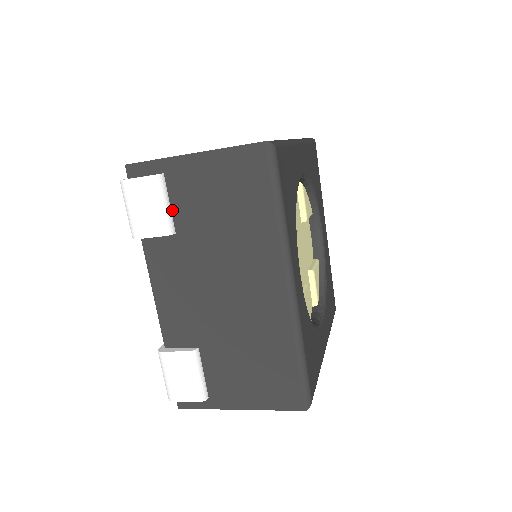
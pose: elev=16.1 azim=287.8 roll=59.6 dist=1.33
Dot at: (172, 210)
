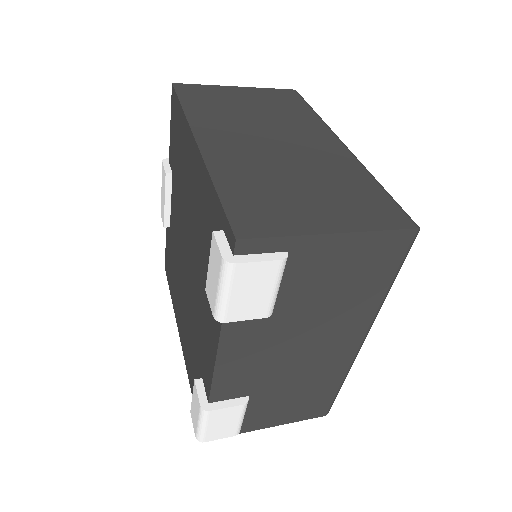
Dot at: (279, 288)
